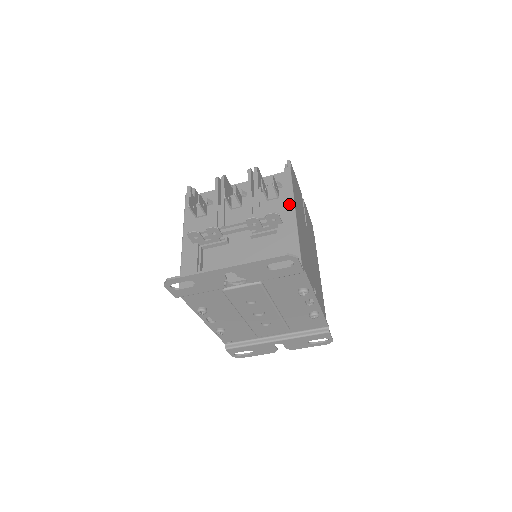
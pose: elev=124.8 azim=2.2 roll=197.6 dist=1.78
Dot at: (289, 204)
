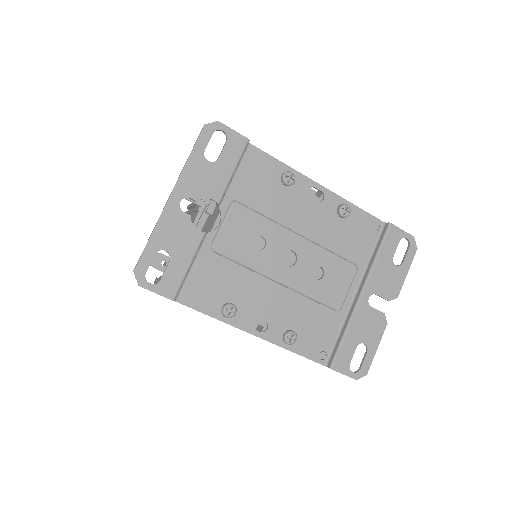
Dot at: occluded
